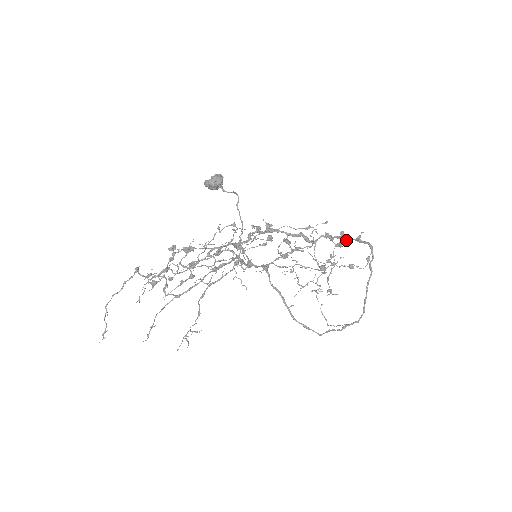
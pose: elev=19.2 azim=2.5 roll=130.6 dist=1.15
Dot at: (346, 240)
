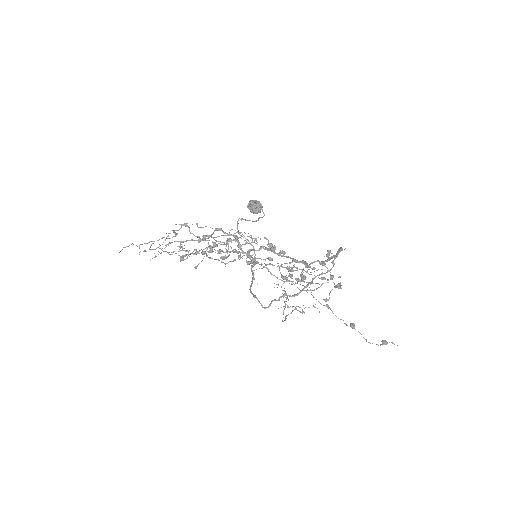
Dot at: (328, 253)
